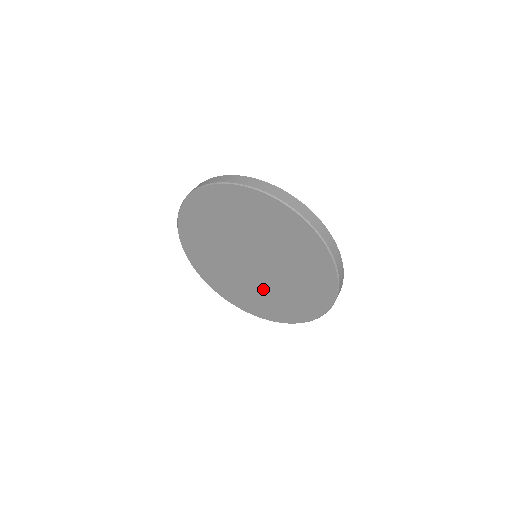
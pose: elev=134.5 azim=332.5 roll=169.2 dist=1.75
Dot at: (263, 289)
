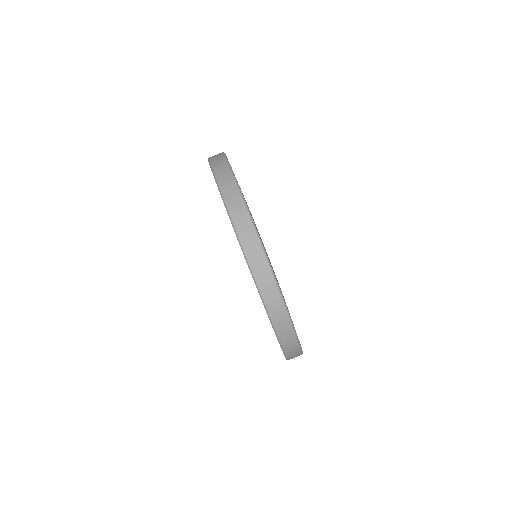
Dot at: occluded
